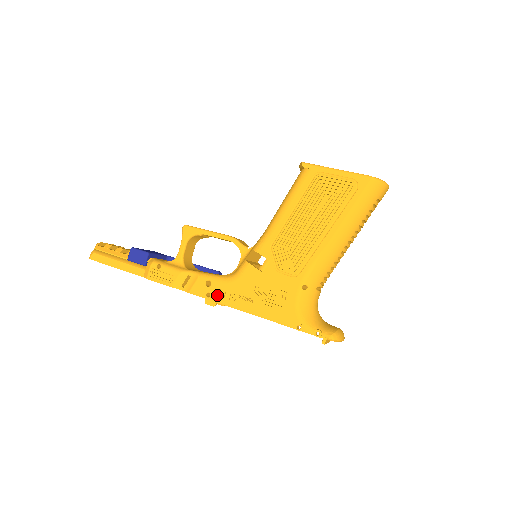
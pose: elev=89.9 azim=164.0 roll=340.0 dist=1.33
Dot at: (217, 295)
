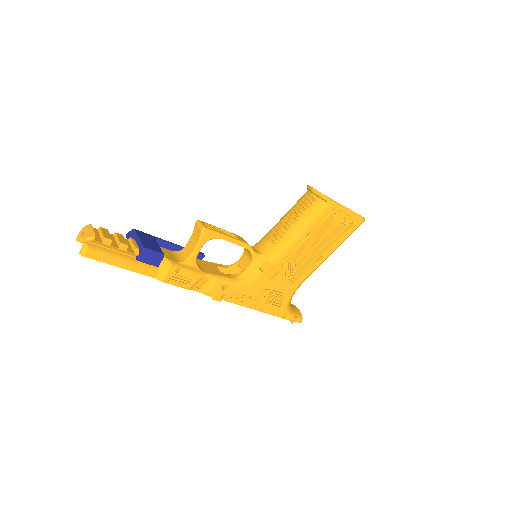
Dot at: (229, 296)
